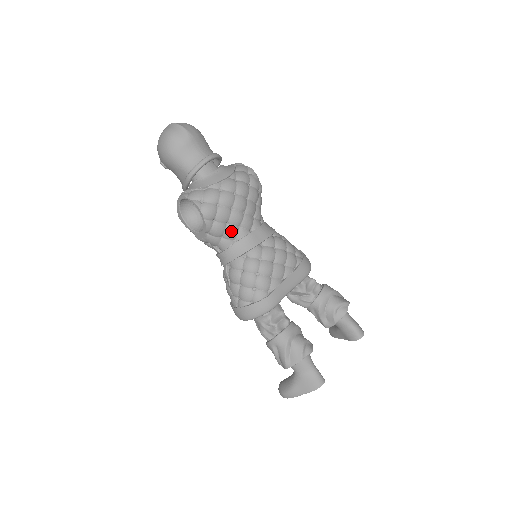
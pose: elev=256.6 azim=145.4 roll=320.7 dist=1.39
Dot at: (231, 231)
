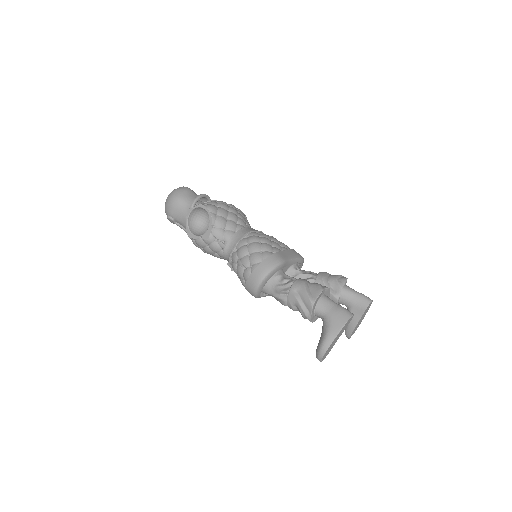
Dot at: (231, 224)
